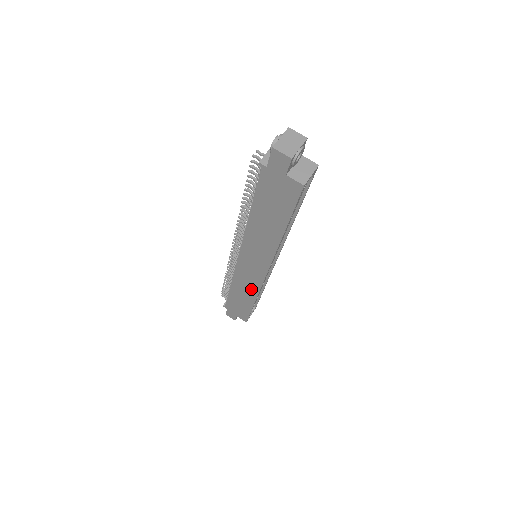
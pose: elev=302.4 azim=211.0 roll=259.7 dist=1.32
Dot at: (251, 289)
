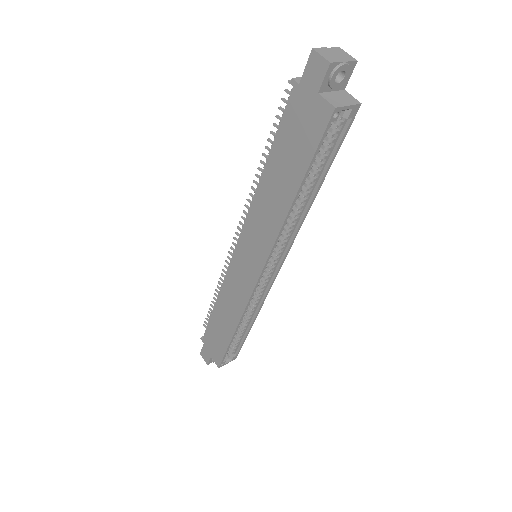
Dot at: (237, 306)
